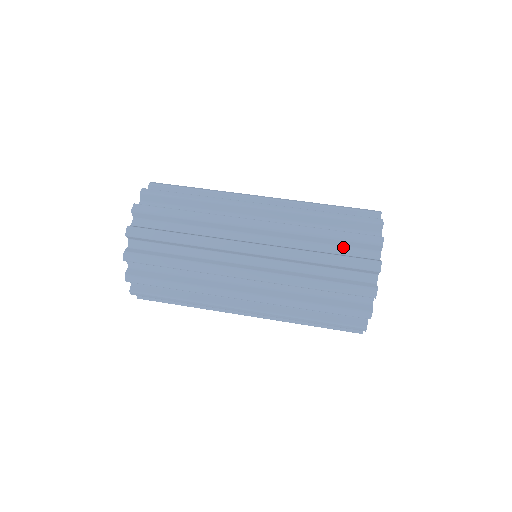
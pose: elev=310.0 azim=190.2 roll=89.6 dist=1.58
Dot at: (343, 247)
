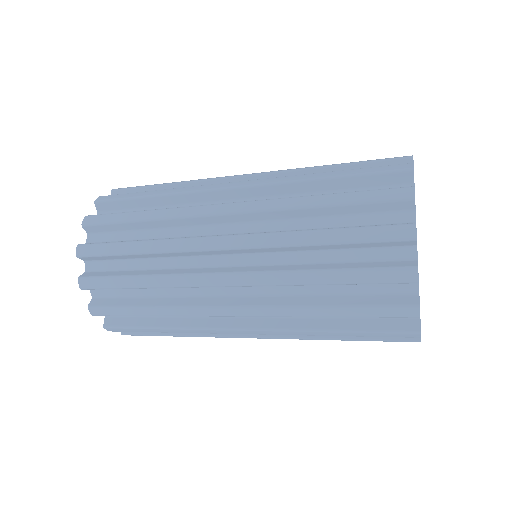
Dot at: (356, 215)
